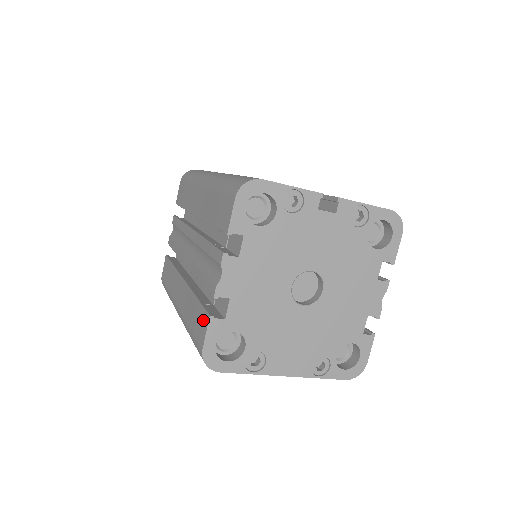
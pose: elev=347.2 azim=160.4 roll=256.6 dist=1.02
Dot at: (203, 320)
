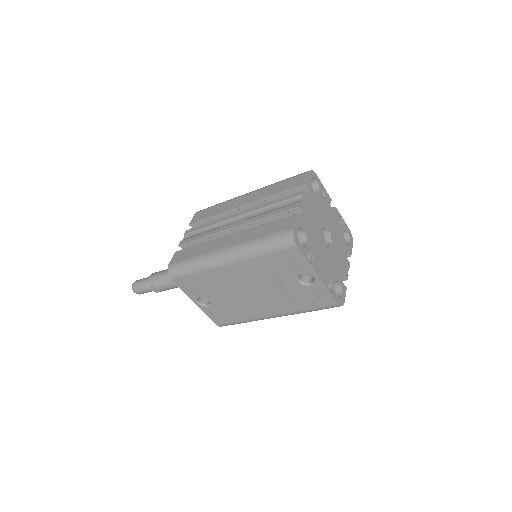
Dot at: (287, 220)
